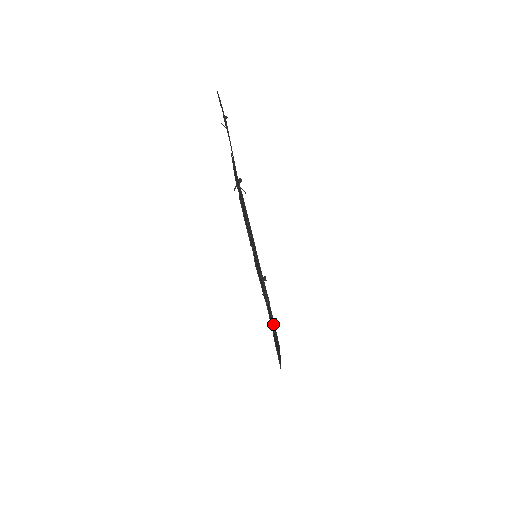
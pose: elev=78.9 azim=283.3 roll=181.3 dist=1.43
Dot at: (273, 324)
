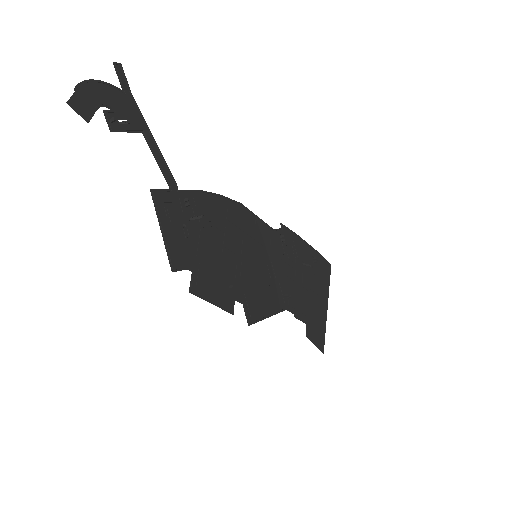
Dot at: (311, 271)
